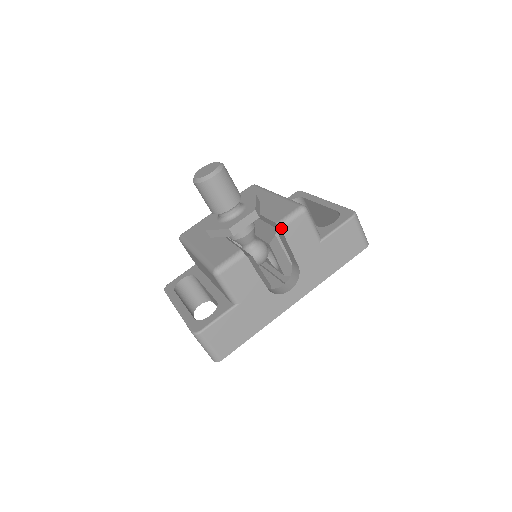
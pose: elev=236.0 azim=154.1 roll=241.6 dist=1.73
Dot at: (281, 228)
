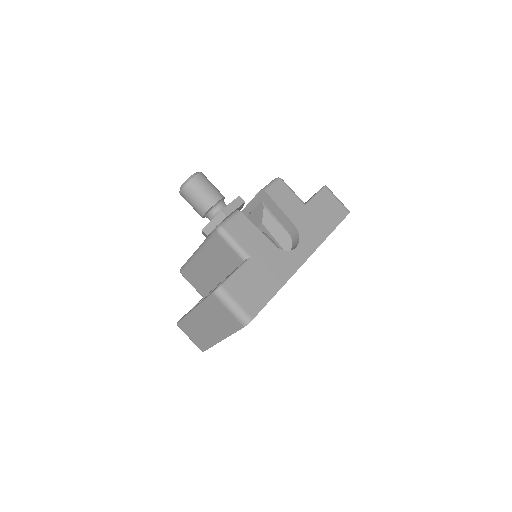
Dot at: (265, 191)
